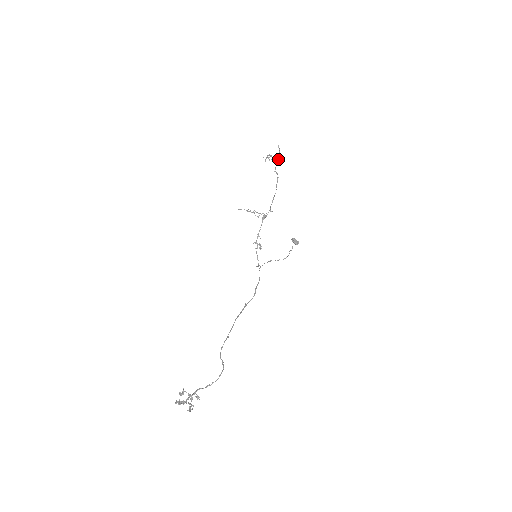
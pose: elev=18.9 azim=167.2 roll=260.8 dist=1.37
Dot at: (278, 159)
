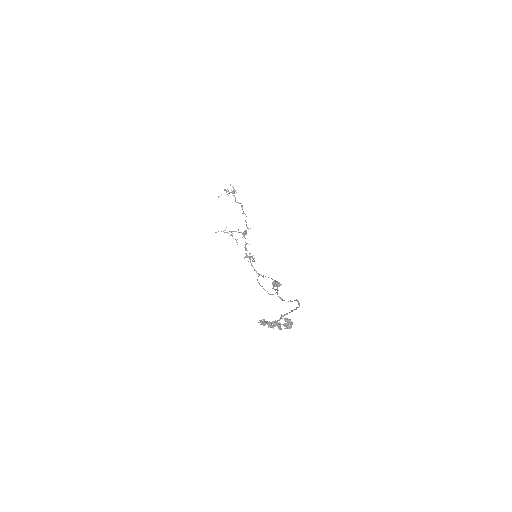
Dot at: (235, 191)
